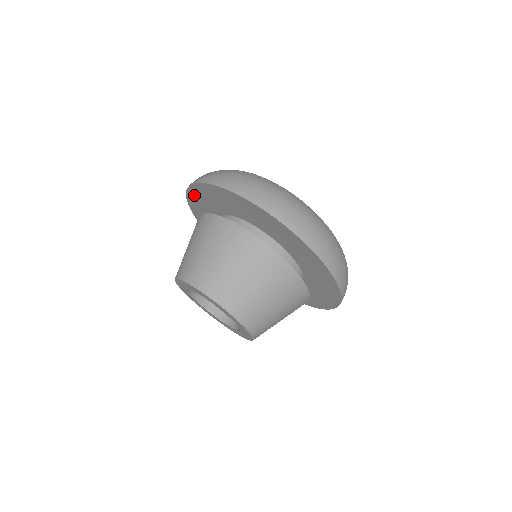
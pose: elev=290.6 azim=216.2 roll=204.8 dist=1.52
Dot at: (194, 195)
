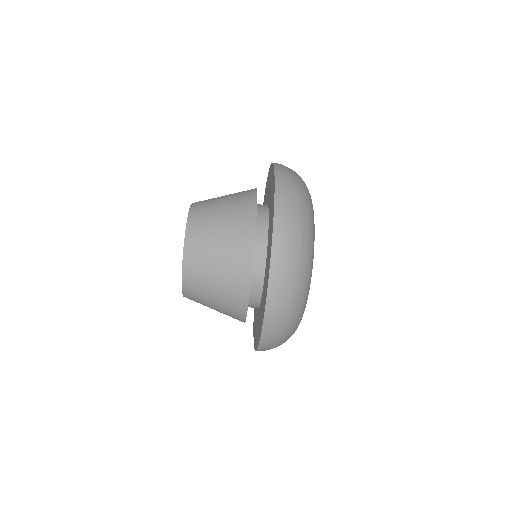
Dot at: occluded
